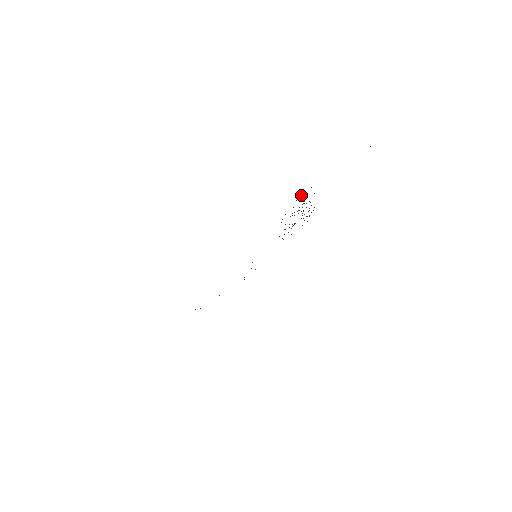
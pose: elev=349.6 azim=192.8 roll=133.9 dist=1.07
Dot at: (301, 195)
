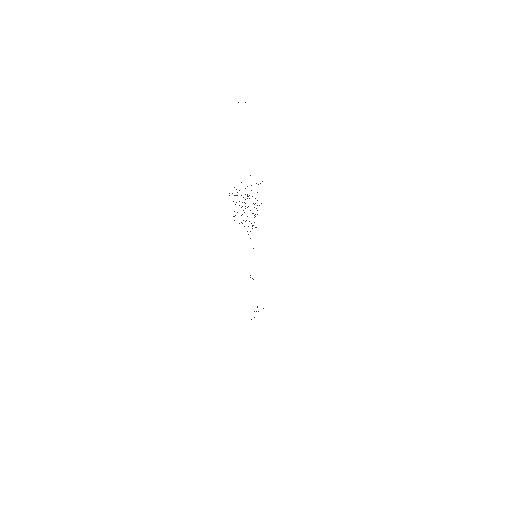
Dot at: (229, 193)
